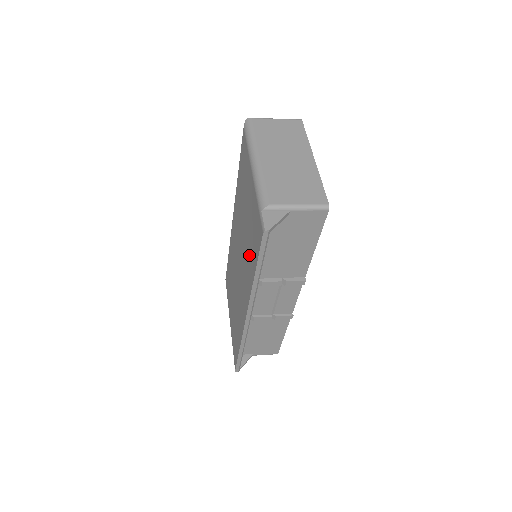
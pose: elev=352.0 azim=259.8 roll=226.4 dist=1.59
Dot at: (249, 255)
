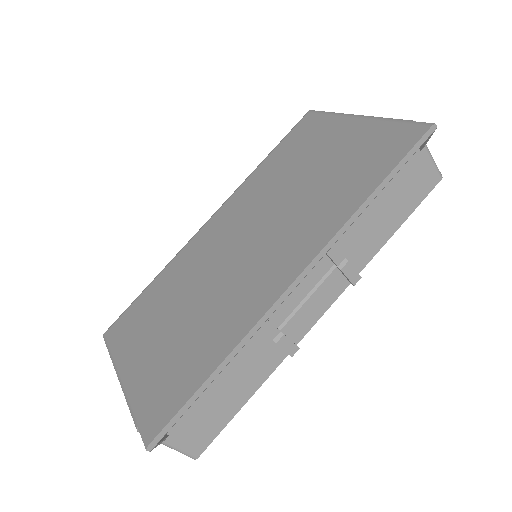
Dot at: (334, 191)
